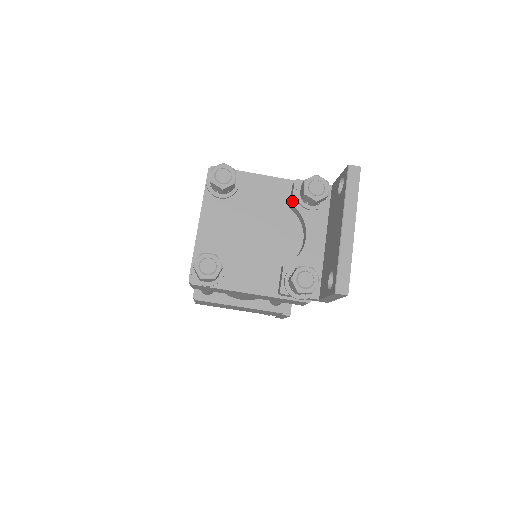
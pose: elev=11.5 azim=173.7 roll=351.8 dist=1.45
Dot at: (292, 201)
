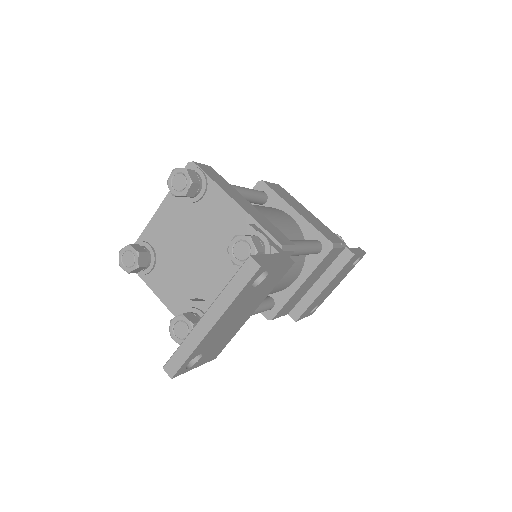
Dot at: occluded
